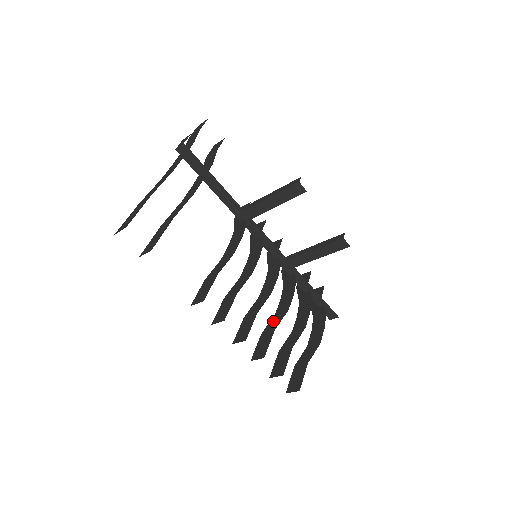
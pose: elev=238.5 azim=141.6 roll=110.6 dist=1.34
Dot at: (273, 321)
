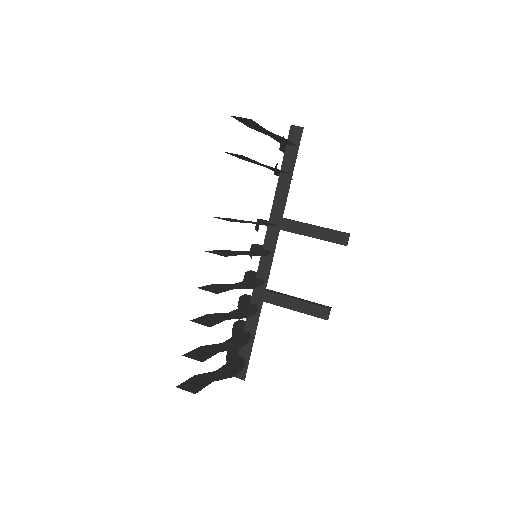
Dot at: (226, 314)
